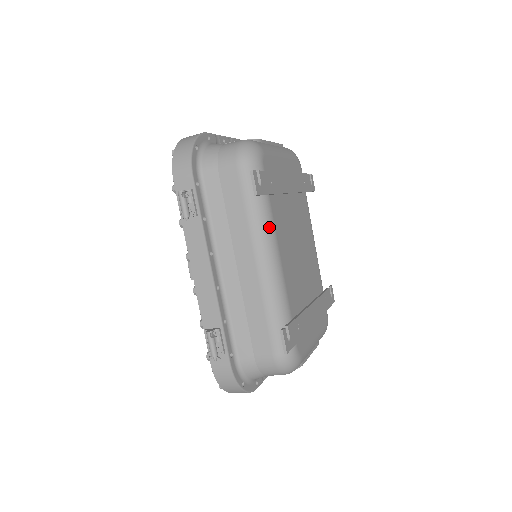
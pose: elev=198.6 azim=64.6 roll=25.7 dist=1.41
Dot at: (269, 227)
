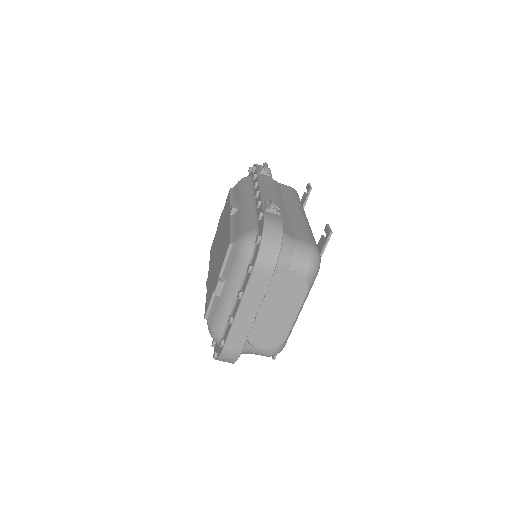
Dot at: occluded
